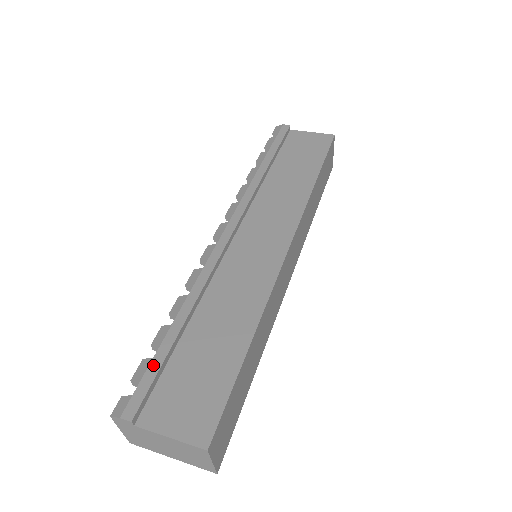
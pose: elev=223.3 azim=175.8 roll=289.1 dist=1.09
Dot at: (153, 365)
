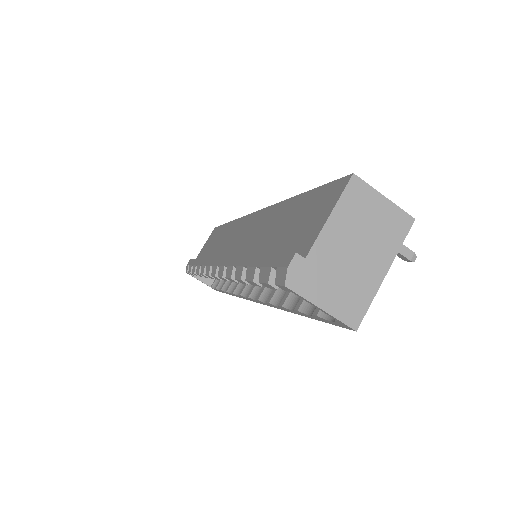
Dot at: (265, 263)
